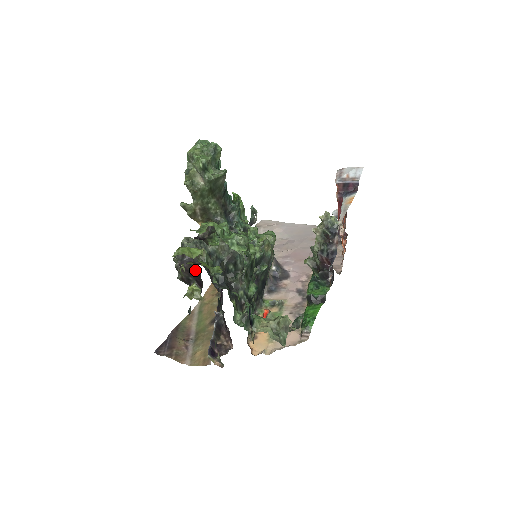
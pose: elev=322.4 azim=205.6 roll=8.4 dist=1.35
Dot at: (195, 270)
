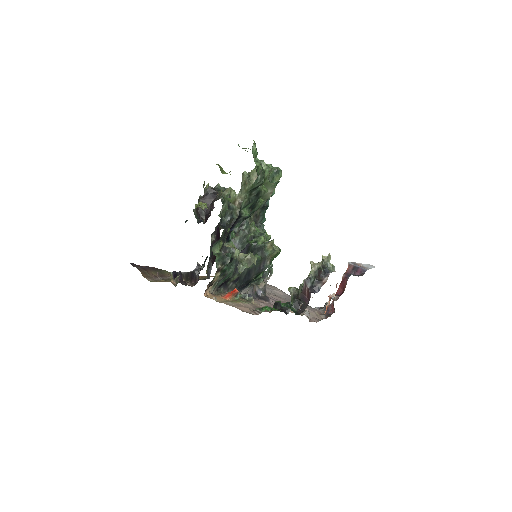
Dot at: (211, 206)
